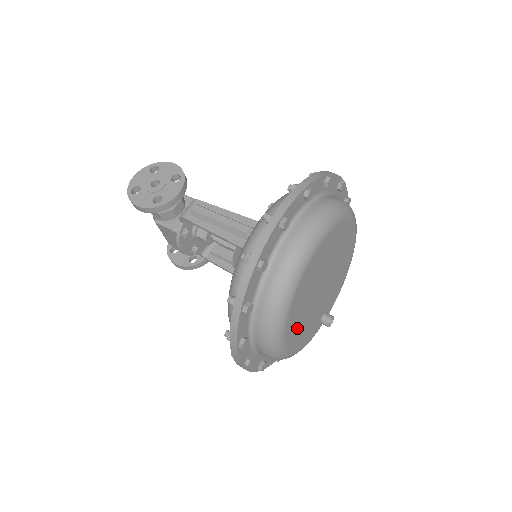
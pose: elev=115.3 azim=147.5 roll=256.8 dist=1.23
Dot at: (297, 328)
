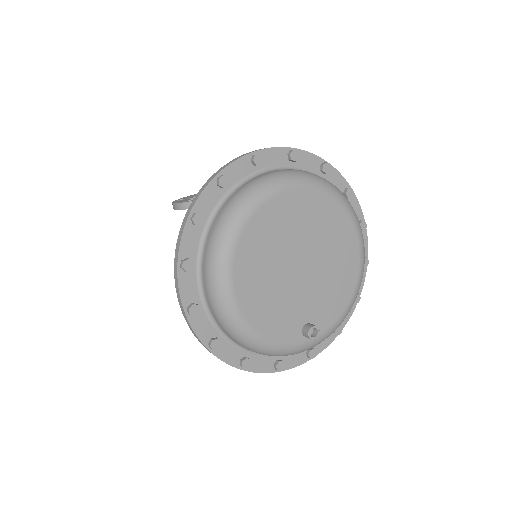
Dot at: (254, 286)
